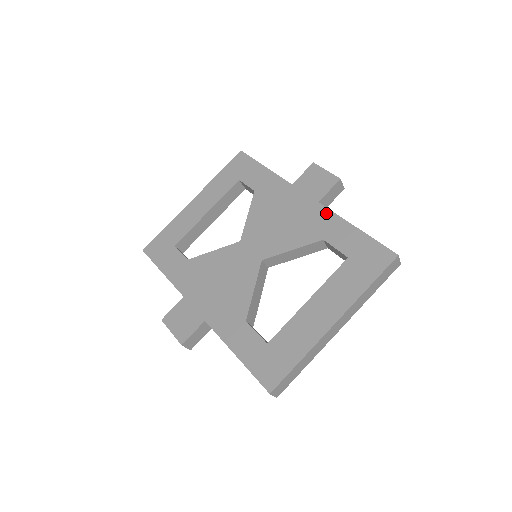
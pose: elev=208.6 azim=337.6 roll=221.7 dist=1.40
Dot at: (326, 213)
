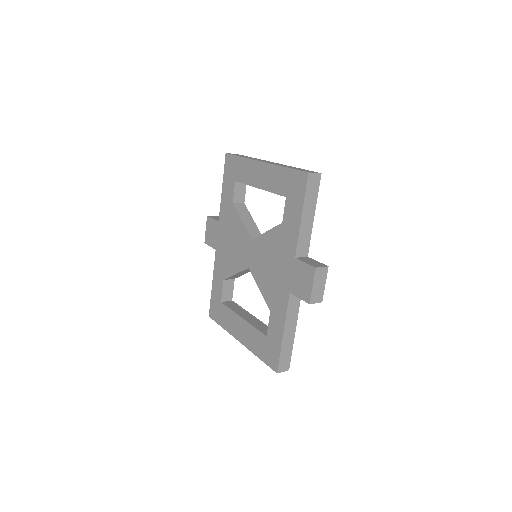
Dot at: (284, 304)
